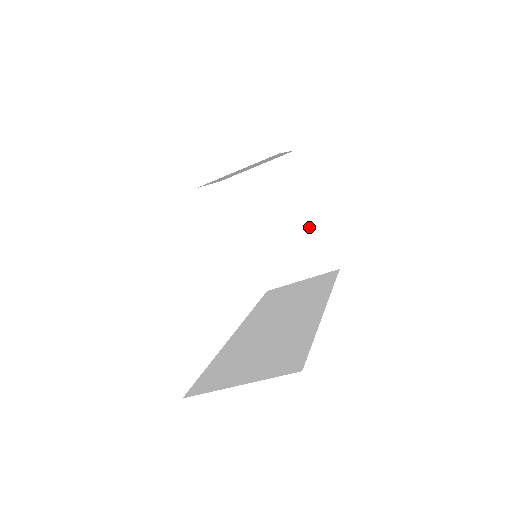
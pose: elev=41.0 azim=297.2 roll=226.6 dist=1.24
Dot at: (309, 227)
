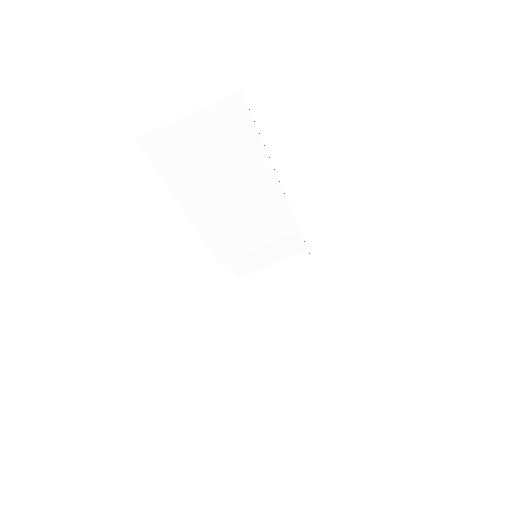
Dot at: (318, 311)
